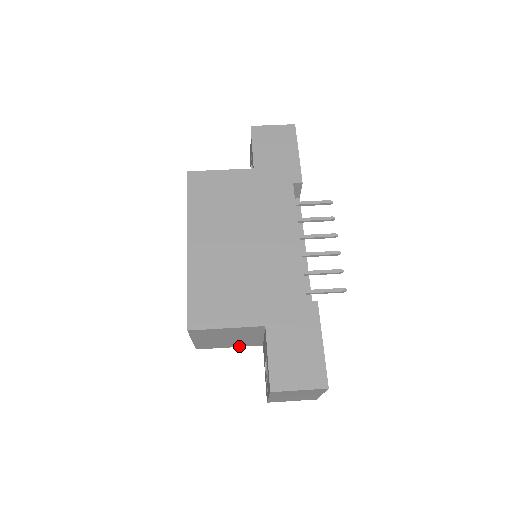
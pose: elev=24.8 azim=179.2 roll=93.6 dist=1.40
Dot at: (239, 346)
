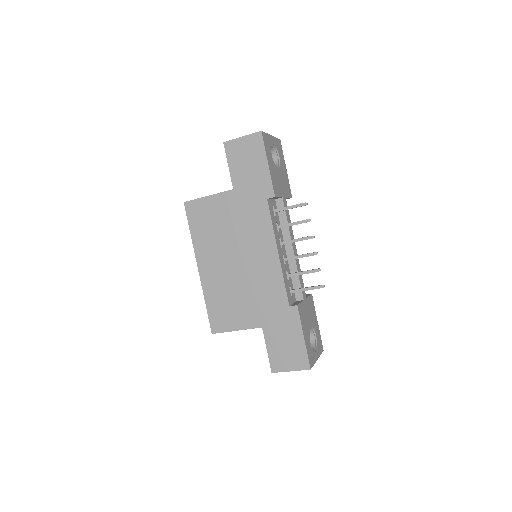
Dot at: occluded
